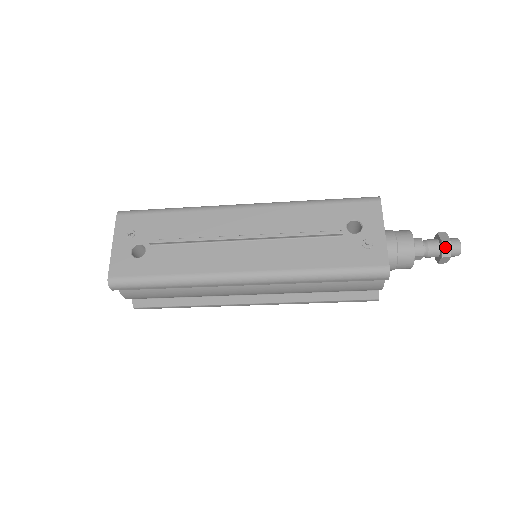
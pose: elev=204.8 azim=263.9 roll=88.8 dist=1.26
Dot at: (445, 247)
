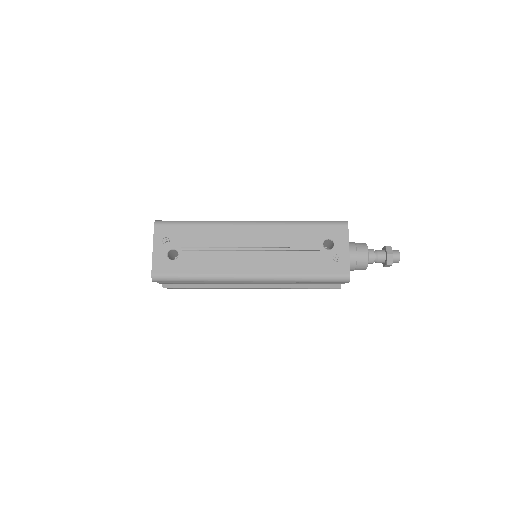
Dot at: (389, 258)
